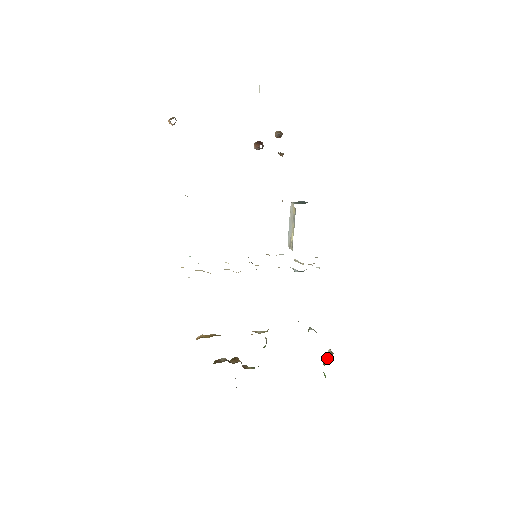
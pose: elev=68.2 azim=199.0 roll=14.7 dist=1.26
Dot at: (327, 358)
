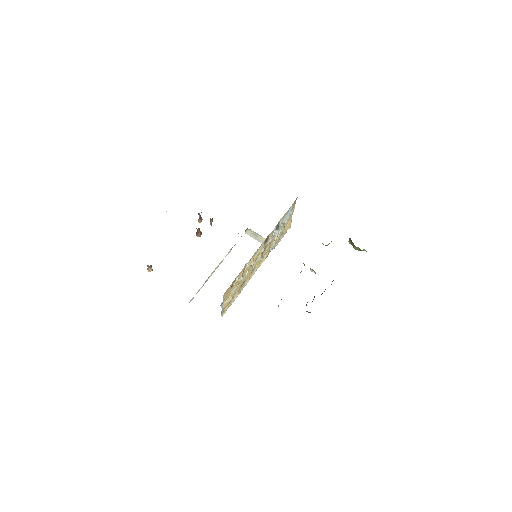
Dot at: (351, 243)
